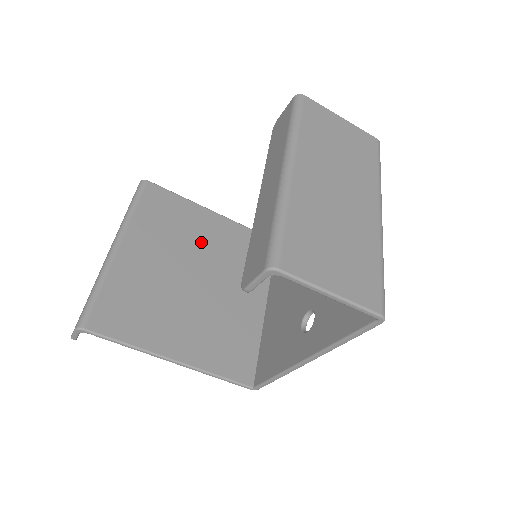
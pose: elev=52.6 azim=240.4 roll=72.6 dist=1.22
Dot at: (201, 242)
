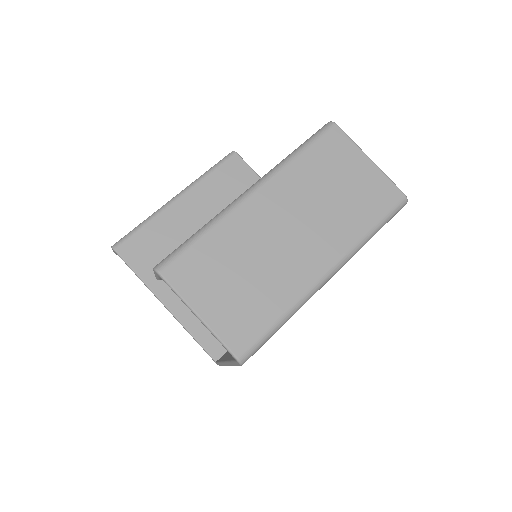
Dot at: occluded
